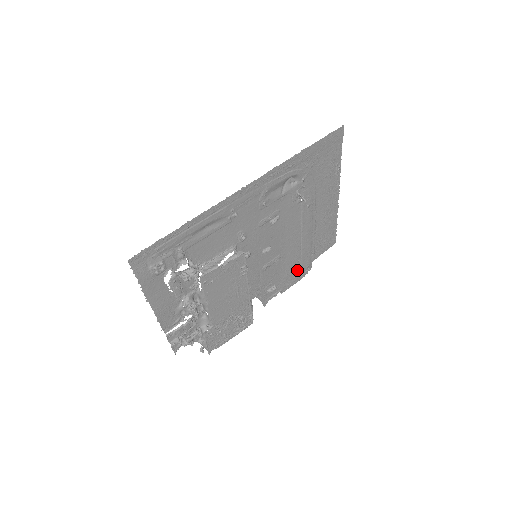
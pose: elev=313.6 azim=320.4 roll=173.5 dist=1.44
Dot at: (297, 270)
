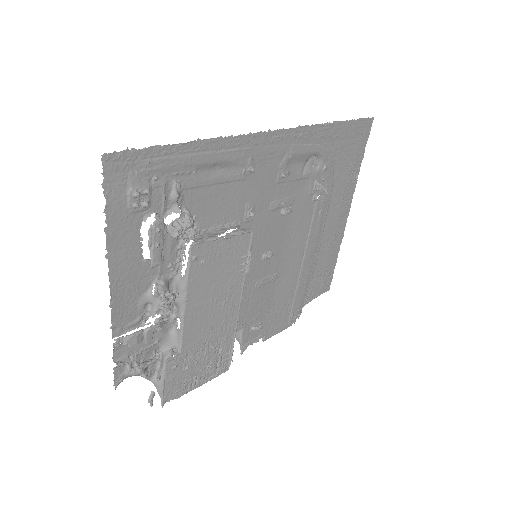
Dot at: (287, 310)
